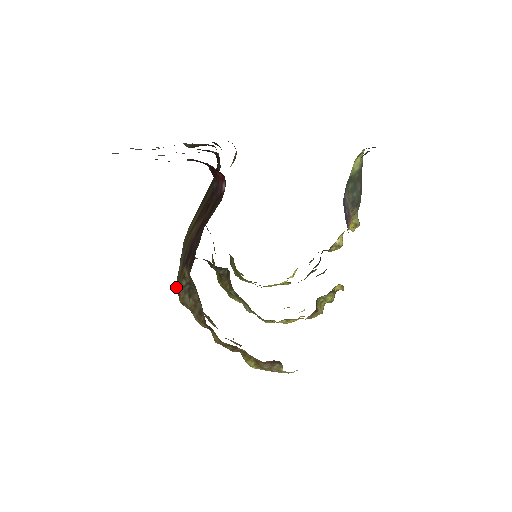
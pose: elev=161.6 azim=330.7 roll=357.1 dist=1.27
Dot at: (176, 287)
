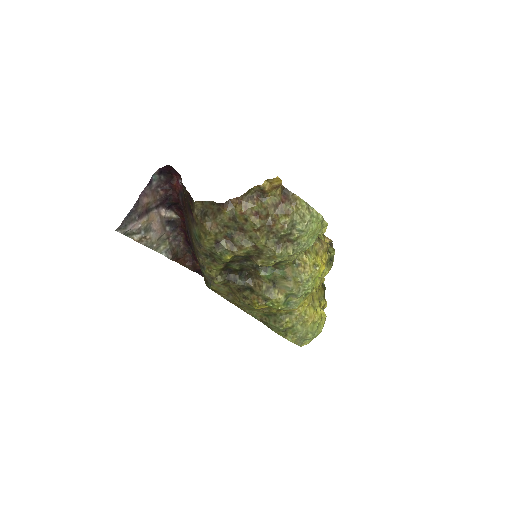
Dot at: (203, 240)
